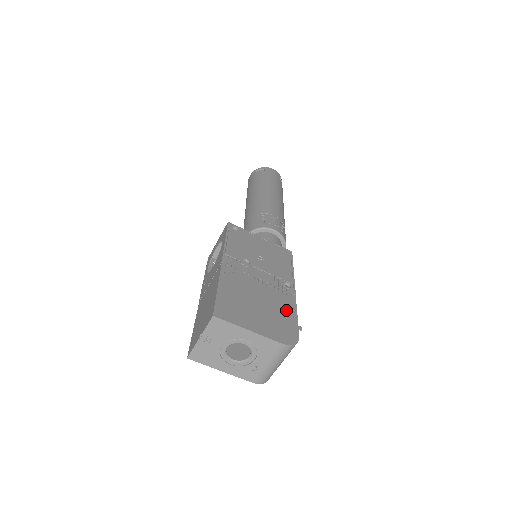
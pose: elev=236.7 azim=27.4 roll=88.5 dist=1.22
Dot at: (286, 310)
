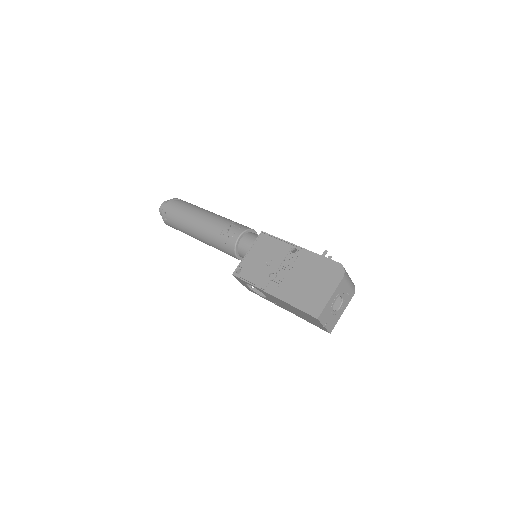
Dot at: (316, 262)
